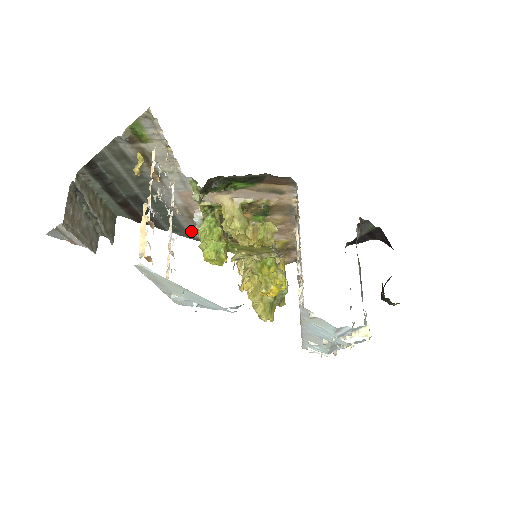
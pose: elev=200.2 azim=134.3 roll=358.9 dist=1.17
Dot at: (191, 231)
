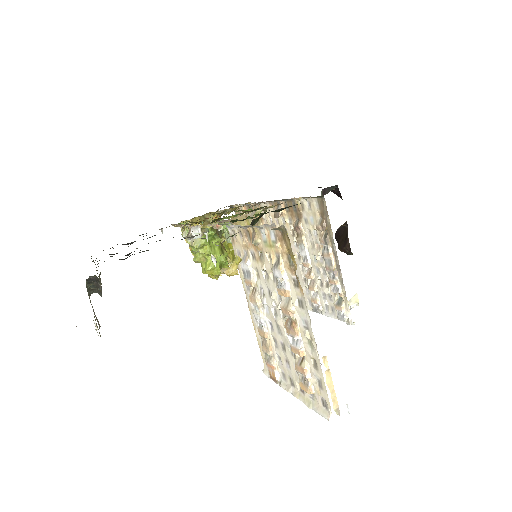
Dot at: occluded
